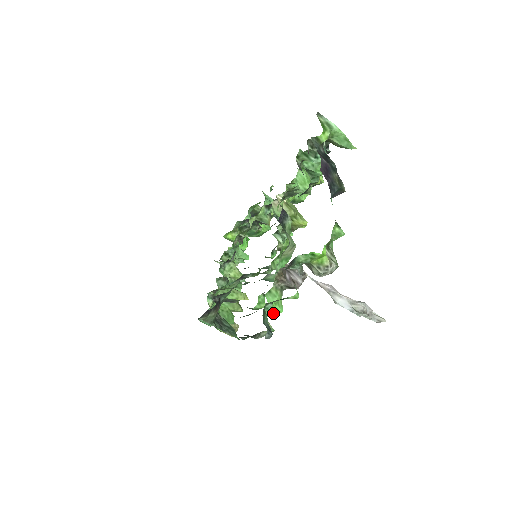
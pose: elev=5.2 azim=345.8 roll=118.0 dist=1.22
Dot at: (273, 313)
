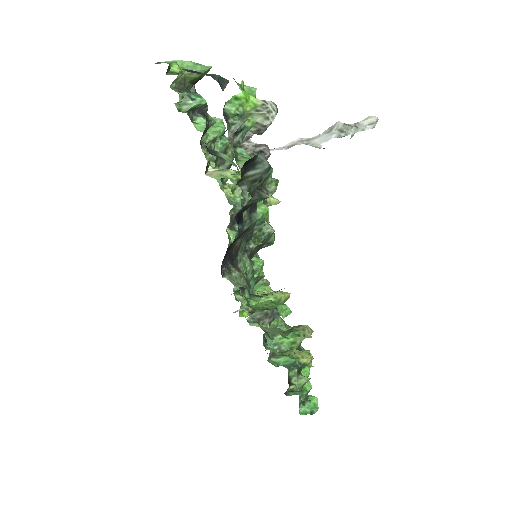
Dot at: occluded
